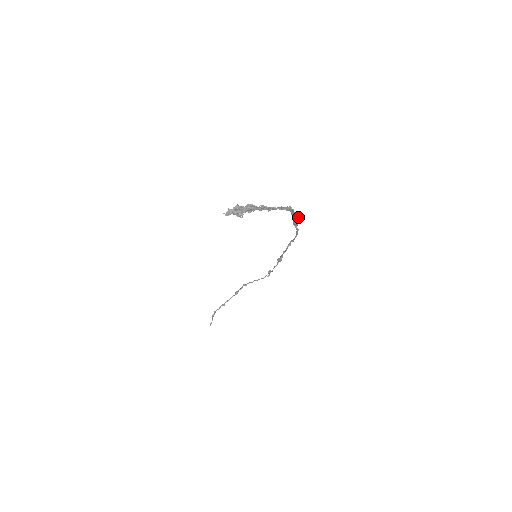
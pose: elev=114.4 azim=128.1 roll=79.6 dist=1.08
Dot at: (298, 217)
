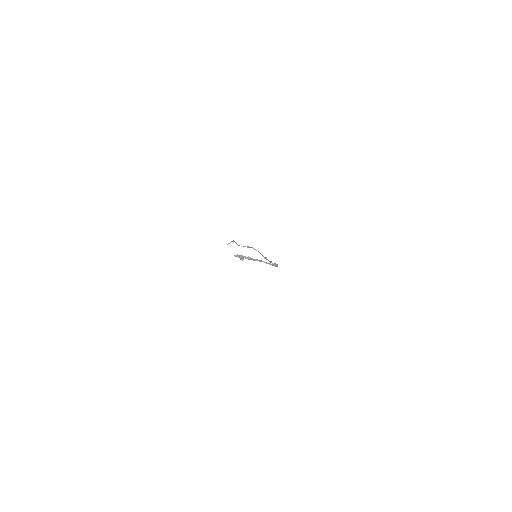
Dot at: occluded
